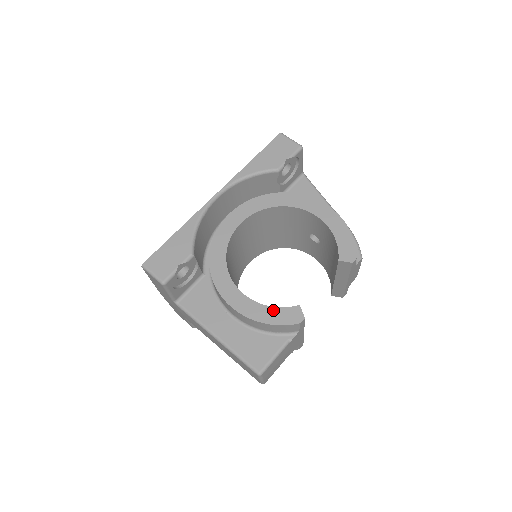
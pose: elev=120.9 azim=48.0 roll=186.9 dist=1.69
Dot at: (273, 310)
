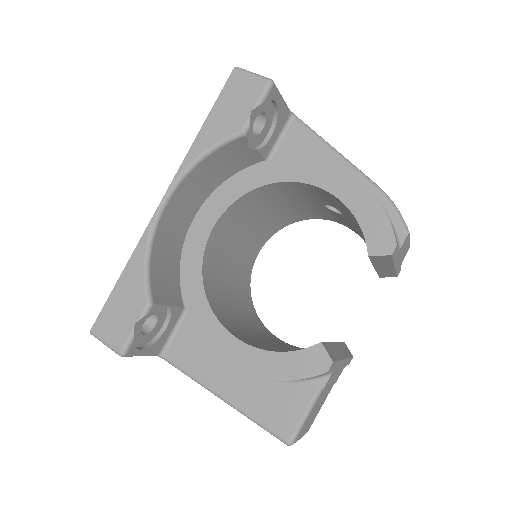
Dot at: (284, 357)
